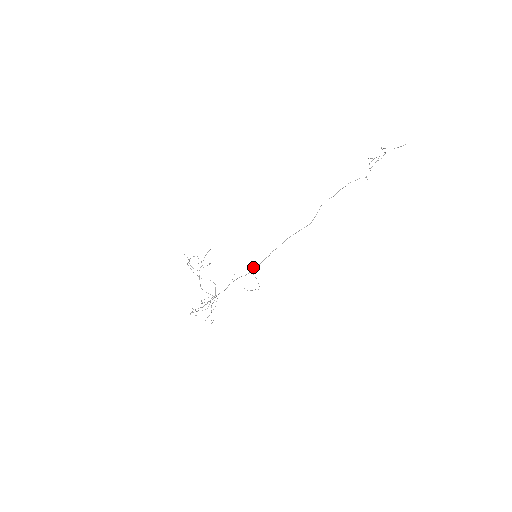
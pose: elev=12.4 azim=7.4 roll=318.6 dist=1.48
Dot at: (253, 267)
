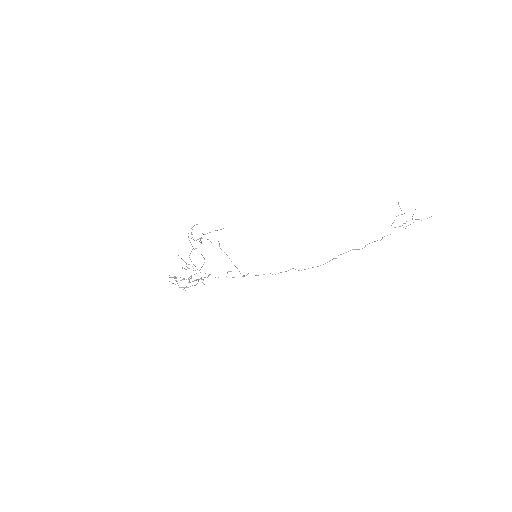
Dot at: occluded
